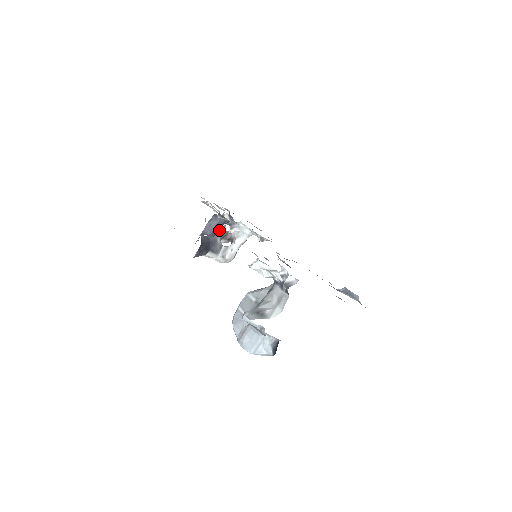
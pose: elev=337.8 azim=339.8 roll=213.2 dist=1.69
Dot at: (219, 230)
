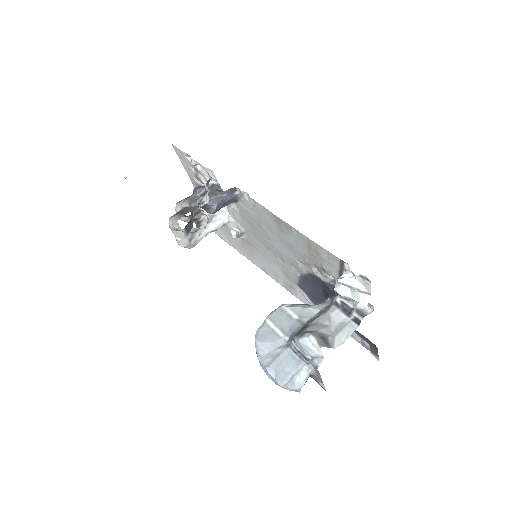
Dot at: (196, 205)
